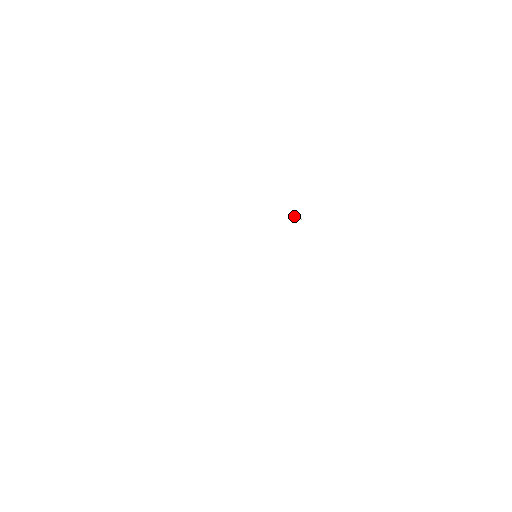
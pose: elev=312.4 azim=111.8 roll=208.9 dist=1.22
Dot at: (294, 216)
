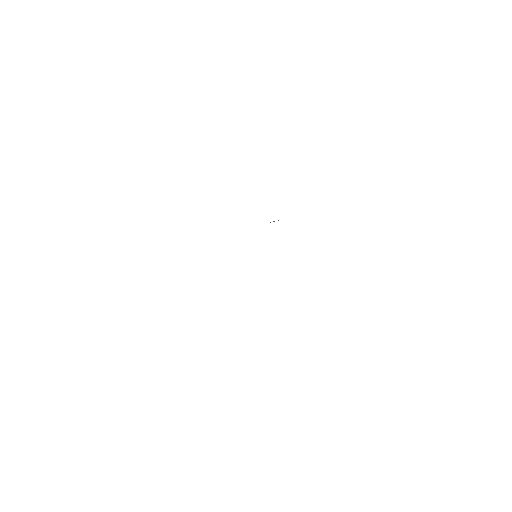
Dot at: occluded
